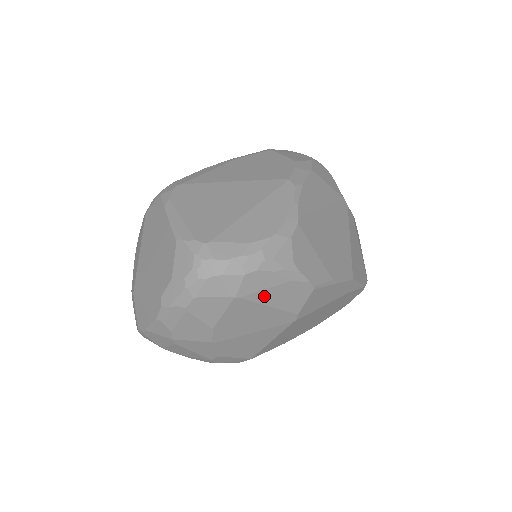
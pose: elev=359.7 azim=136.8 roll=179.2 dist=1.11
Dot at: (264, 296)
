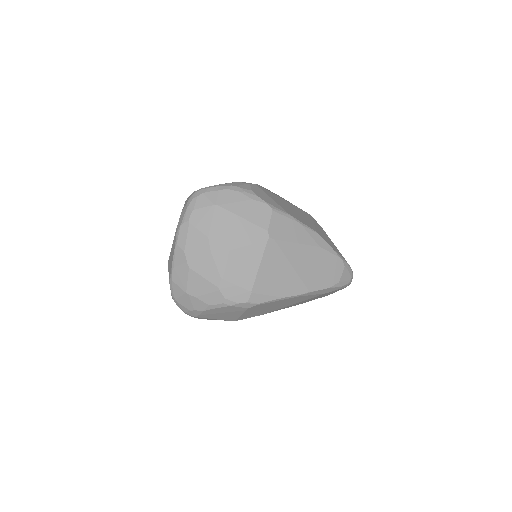
Dot at: (236, 208)
